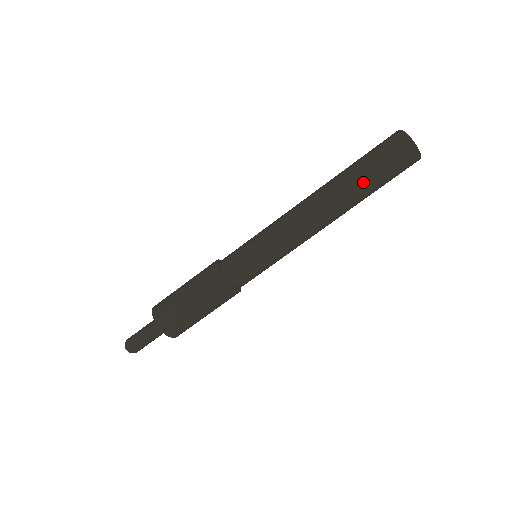
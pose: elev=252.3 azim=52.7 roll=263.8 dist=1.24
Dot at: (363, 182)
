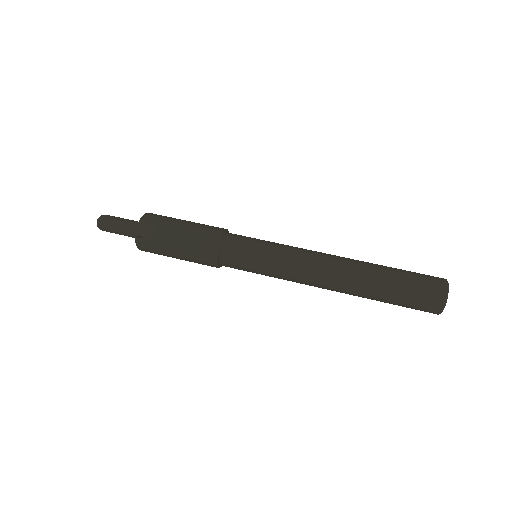
Dot at: (383, 288)
